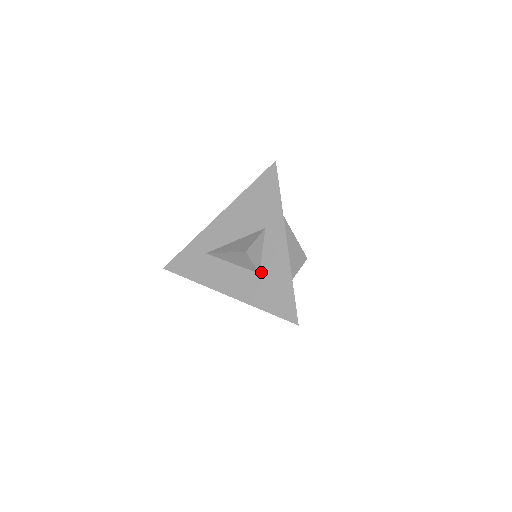
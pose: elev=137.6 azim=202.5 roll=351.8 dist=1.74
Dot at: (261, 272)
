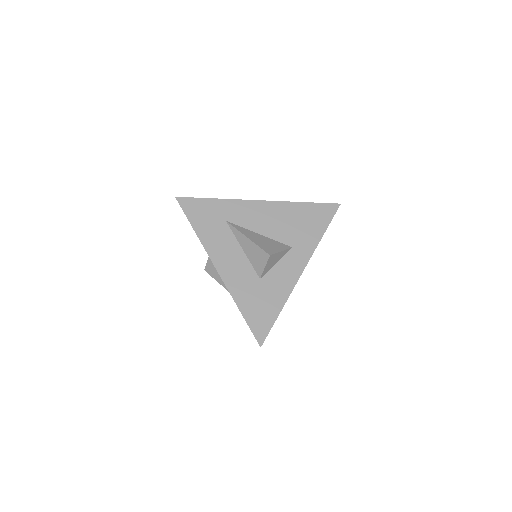
Dot at: (262, 279)
